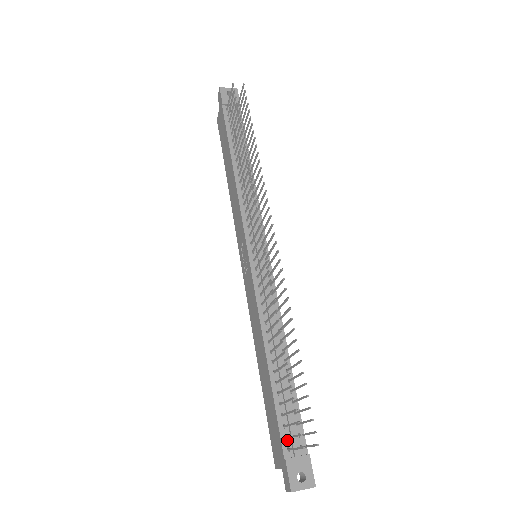
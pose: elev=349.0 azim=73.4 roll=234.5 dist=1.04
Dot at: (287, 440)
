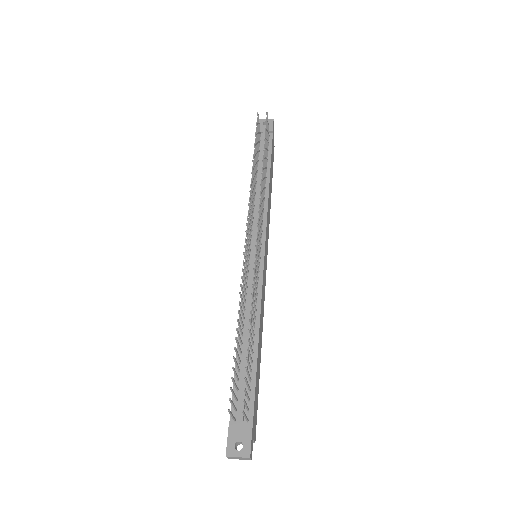
Dot at: (236, 412)
